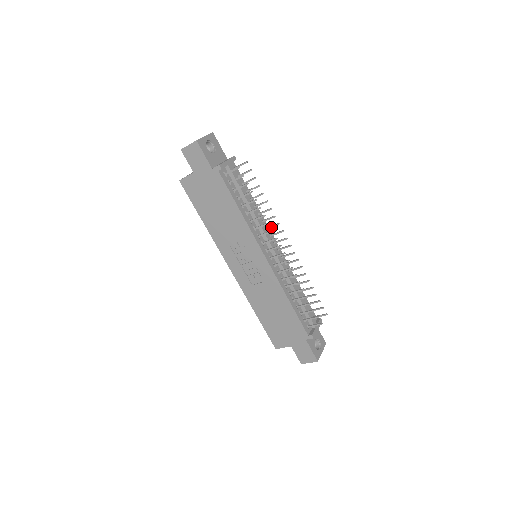
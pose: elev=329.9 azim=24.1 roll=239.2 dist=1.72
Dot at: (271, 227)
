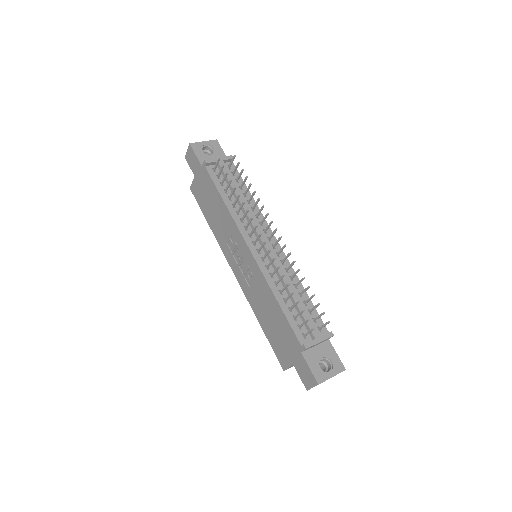
Dot at: (263, 220)
